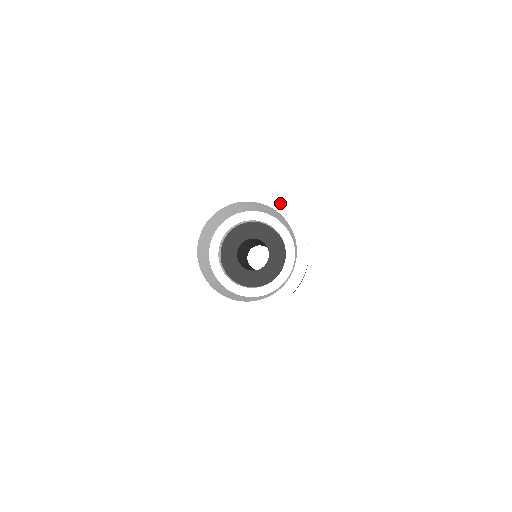
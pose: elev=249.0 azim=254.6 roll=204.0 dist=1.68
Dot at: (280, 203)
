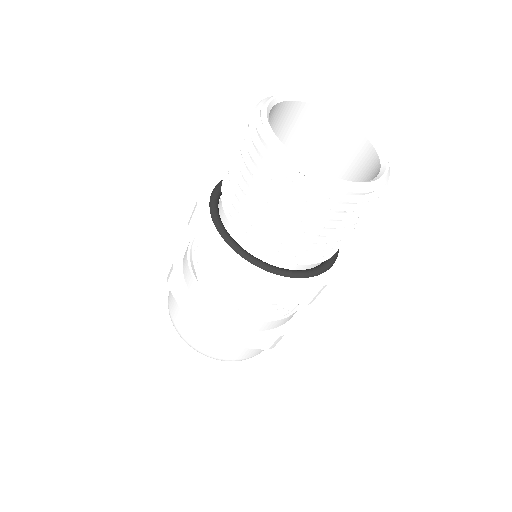
Dot at: occluded
